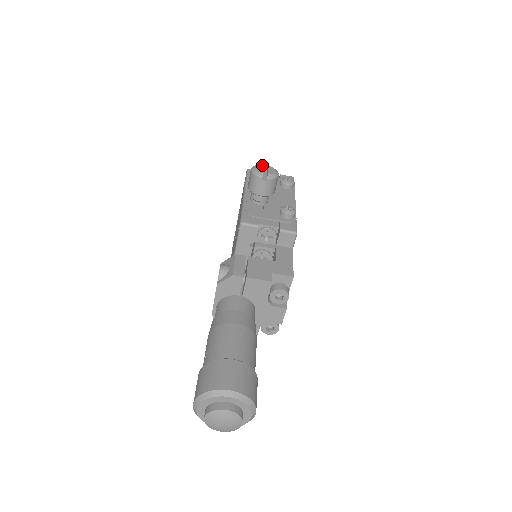
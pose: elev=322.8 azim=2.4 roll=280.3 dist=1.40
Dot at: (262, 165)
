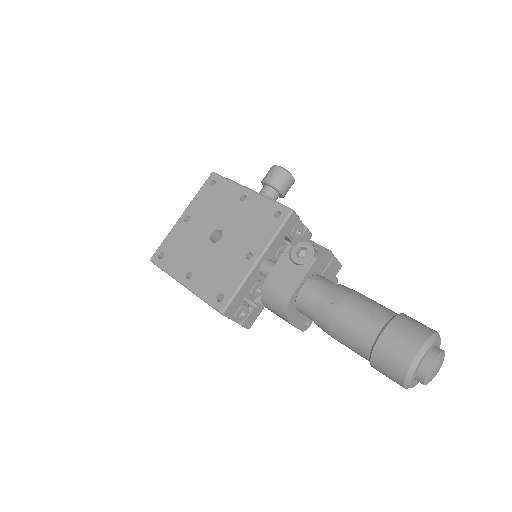
Dot at: occluded
